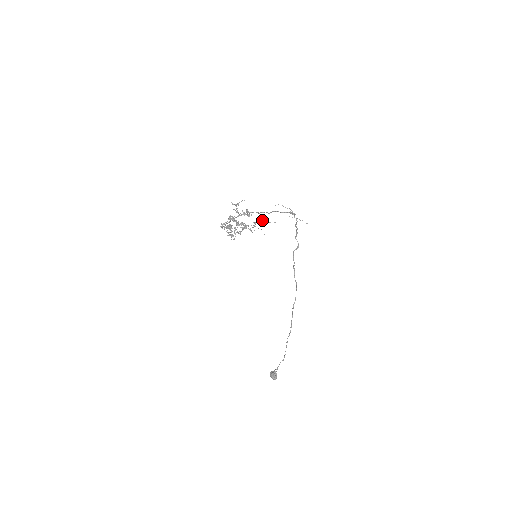
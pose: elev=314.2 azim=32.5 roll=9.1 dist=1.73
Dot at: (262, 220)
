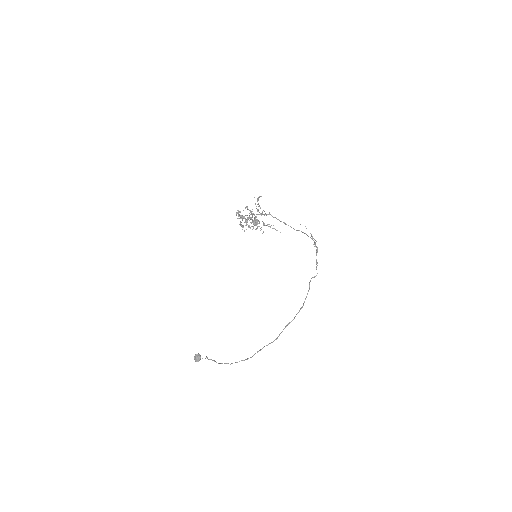
Dot at: occluded
